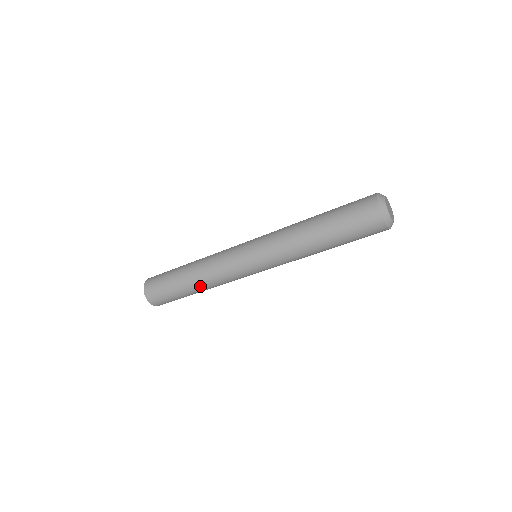
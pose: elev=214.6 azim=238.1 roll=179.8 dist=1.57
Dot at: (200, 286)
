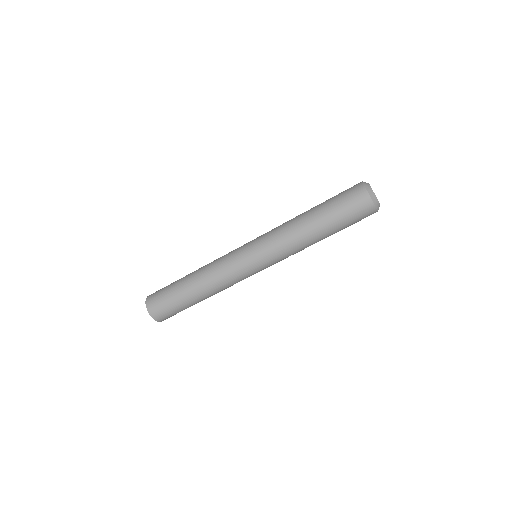
Dot at: (201, 288)
